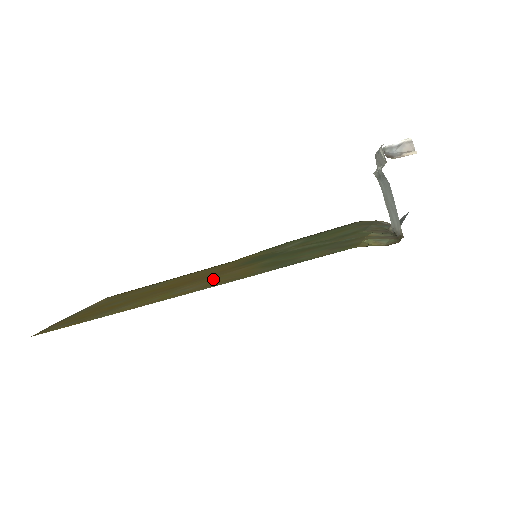
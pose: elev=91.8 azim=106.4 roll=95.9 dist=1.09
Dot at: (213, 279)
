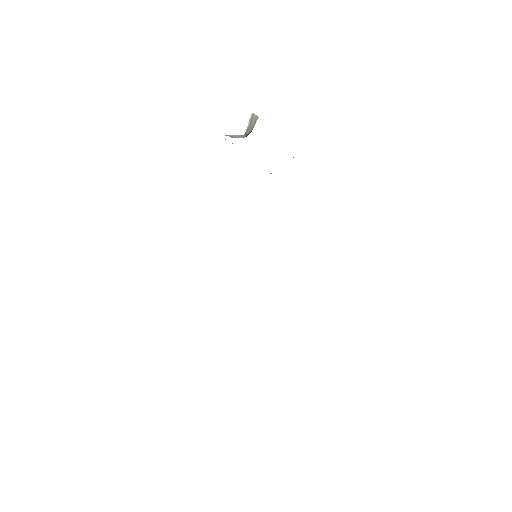
Dot at: occluded
